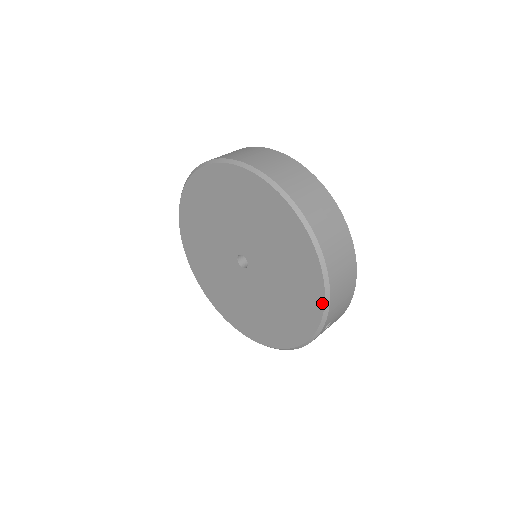
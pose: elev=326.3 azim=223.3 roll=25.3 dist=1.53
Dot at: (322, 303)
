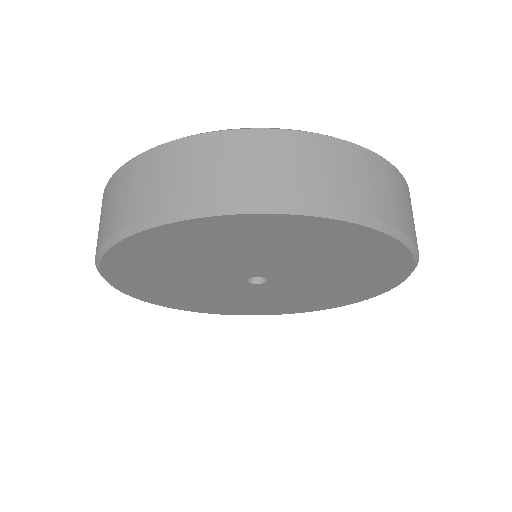
Dot at: (348, 304)
